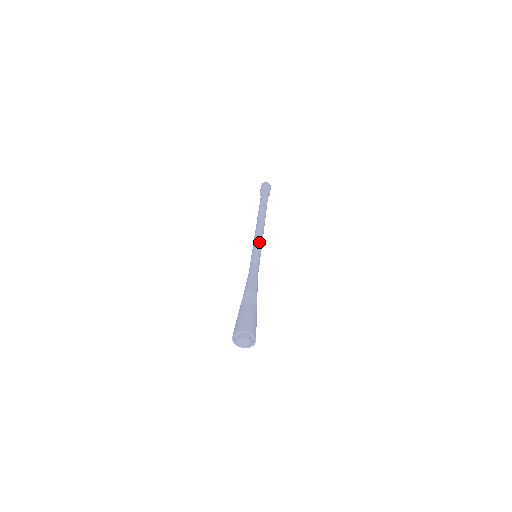
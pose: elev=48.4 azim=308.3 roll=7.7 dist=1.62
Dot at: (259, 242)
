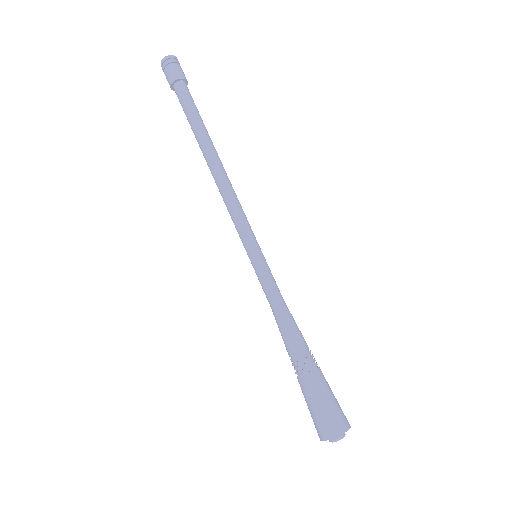
Dot at: (242, 229)
